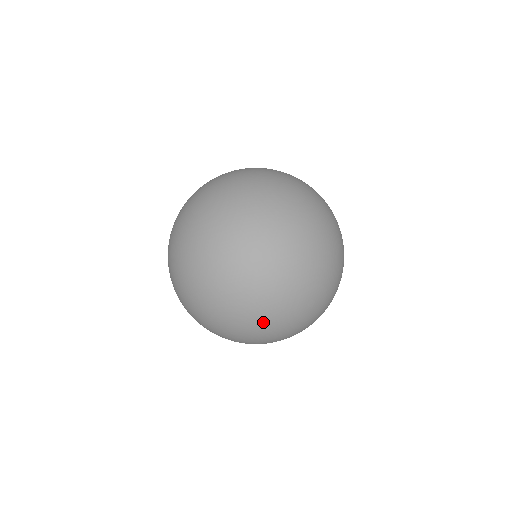
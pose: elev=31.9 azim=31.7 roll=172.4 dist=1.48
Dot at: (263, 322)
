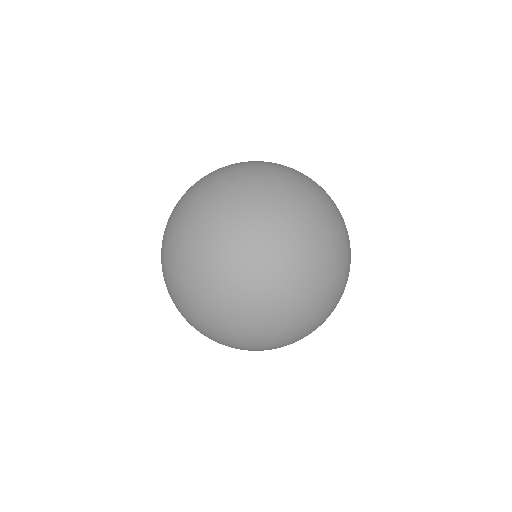
Dot at: occluded
